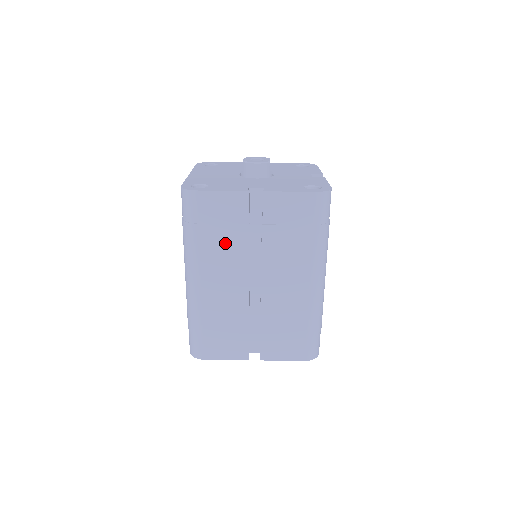
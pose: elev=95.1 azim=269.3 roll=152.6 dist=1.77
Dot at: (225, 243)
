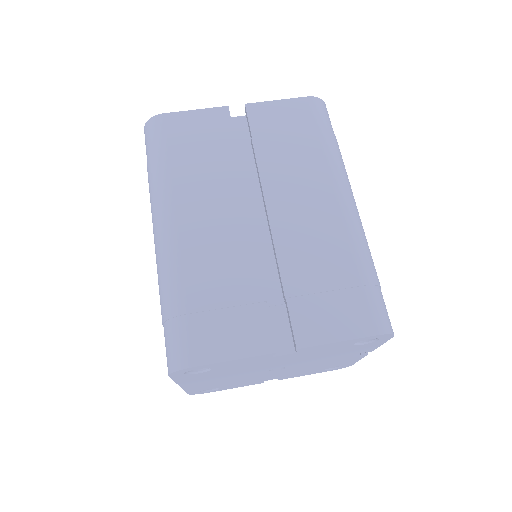
Dot at: (206, 167)
